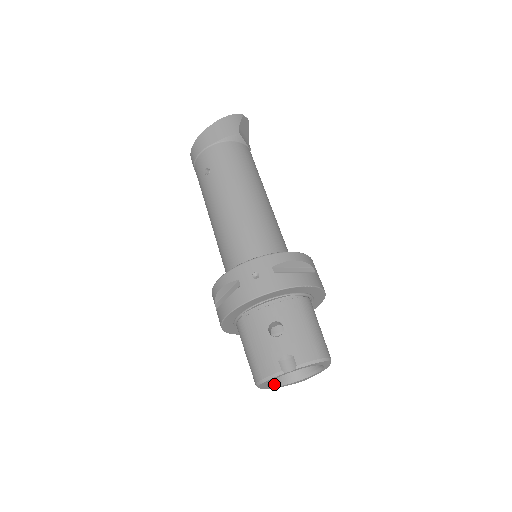
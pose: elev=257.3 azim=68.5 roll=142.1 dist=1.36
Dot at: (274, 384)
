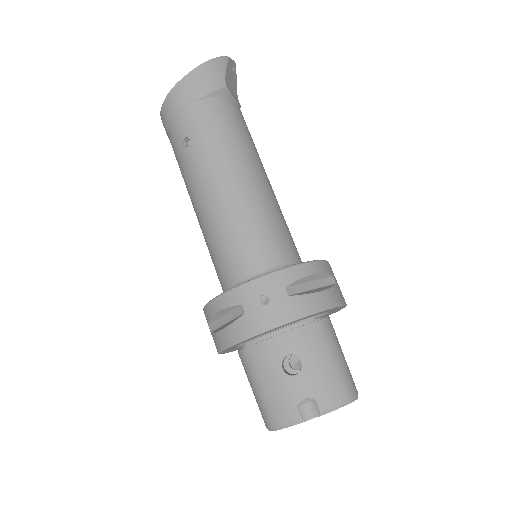
Dot at: occluded
